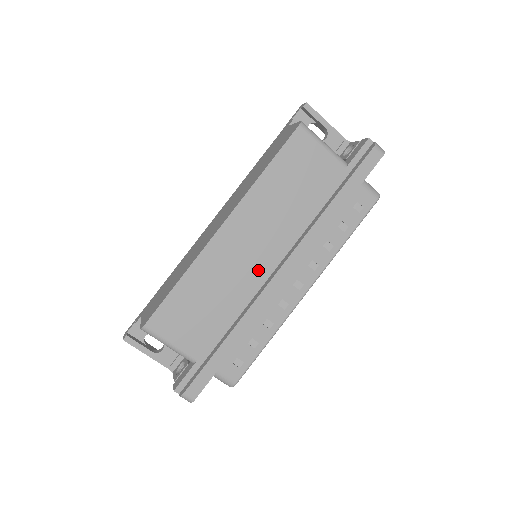
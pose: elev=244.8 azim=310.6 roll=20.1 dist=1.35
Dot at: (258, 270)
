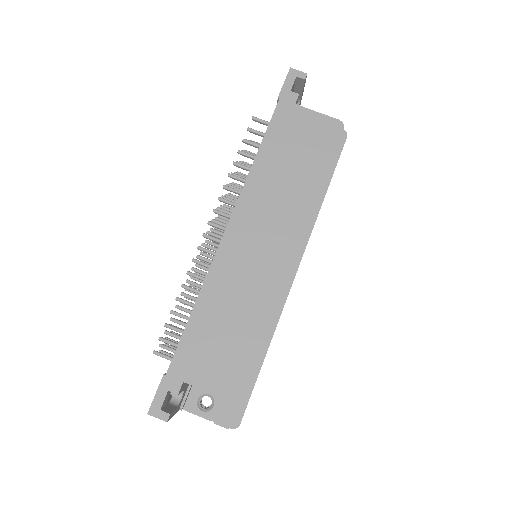
Dot at: occluded
